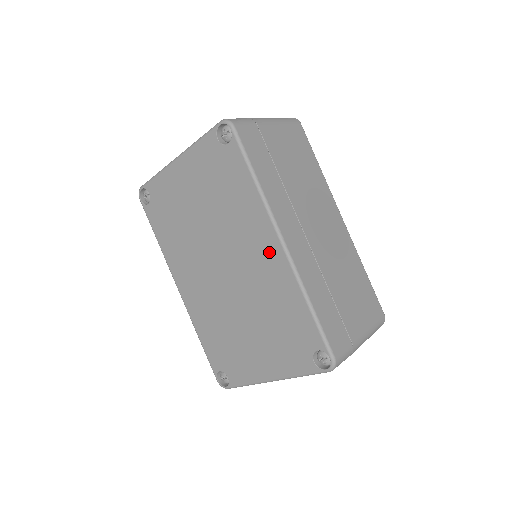
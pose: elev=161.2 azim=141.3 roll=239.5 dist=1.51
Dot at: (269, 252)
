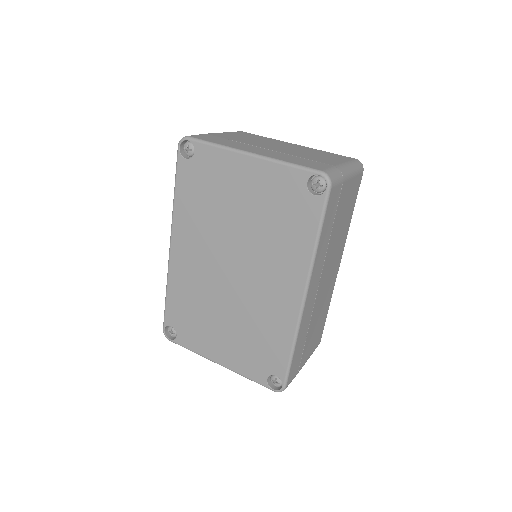
Dot at: (287, 295)
